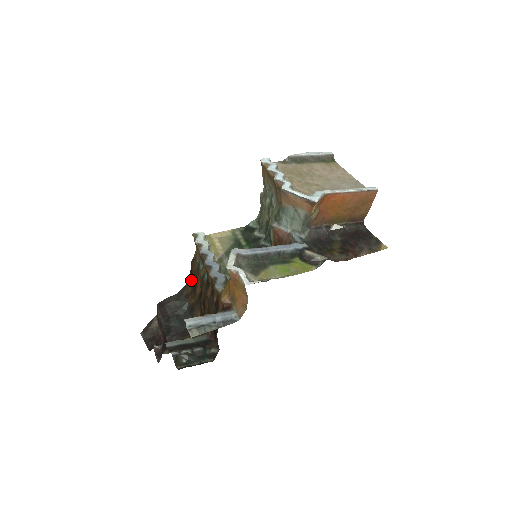
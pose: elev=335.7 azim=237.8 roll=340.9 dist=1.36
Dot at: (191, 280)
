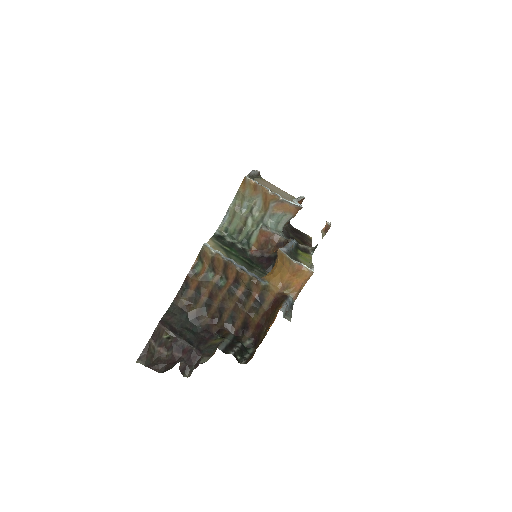
Dot at: (186, 292)
